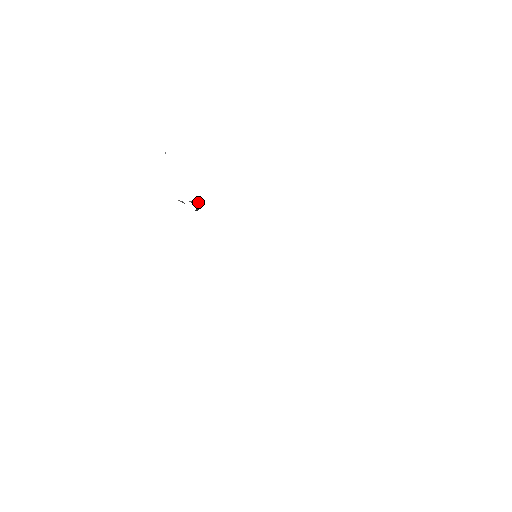
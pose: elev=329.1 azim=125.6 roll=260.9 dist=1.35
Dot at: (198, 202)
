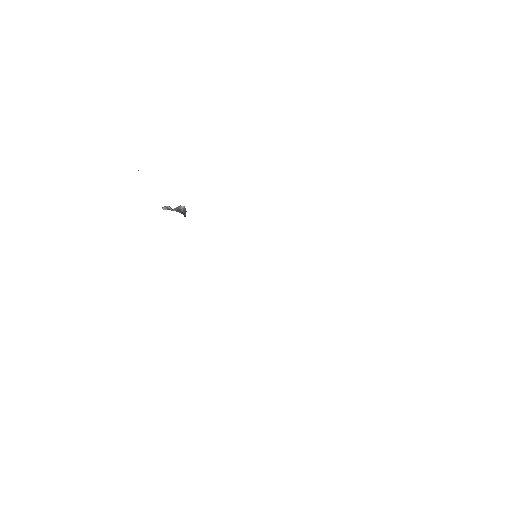
Dot at: (184, 206)
